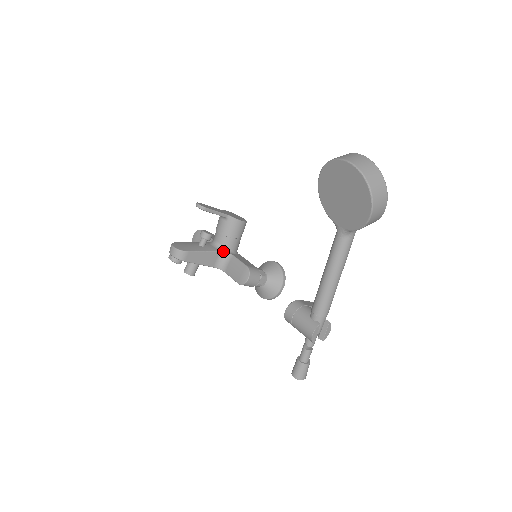
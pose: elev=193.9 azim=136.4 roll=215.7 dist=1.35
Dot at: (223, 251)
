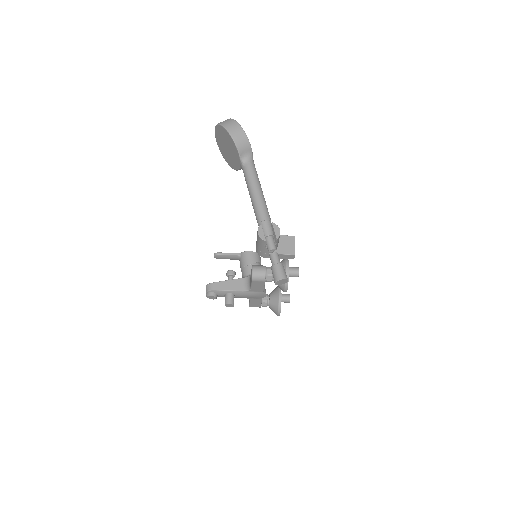
Dot at: (246, 277)
